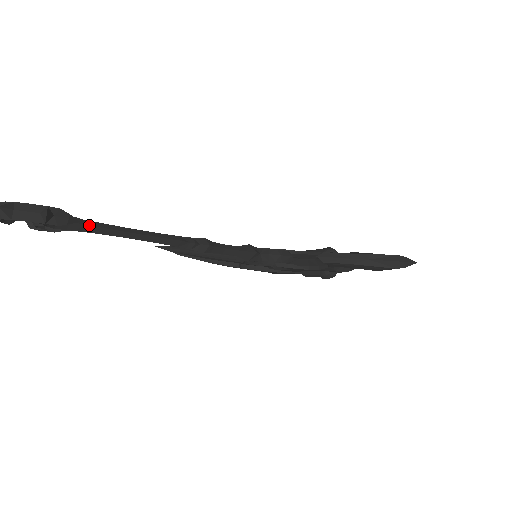
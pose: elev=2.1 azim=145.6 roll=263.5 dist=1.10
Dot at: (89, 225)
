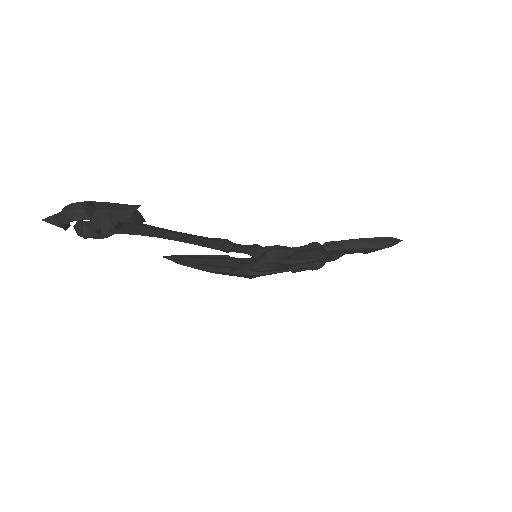
Dot at: (146, 226)
